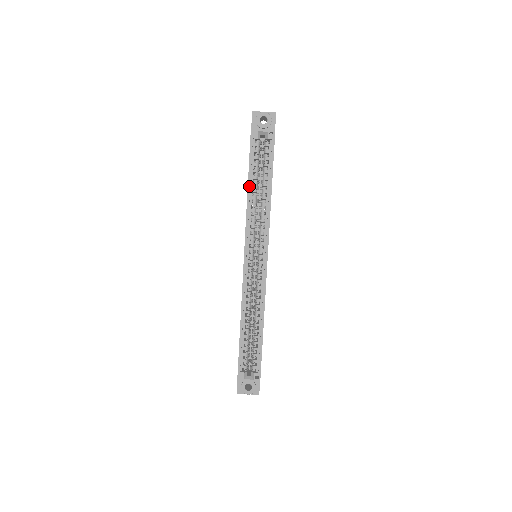
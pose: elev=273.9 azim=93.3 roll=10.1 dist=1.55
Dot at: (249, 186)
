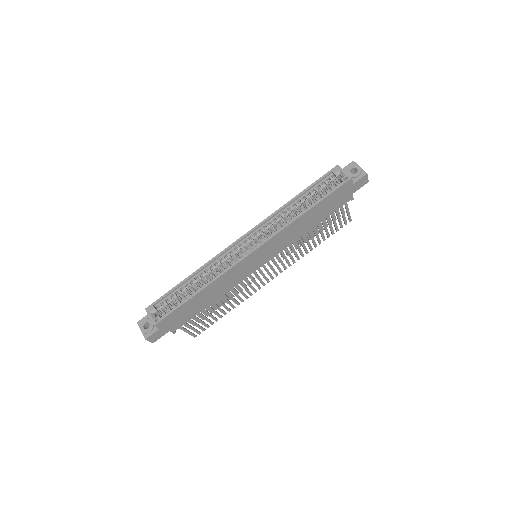
Dot at: (297, 197)
